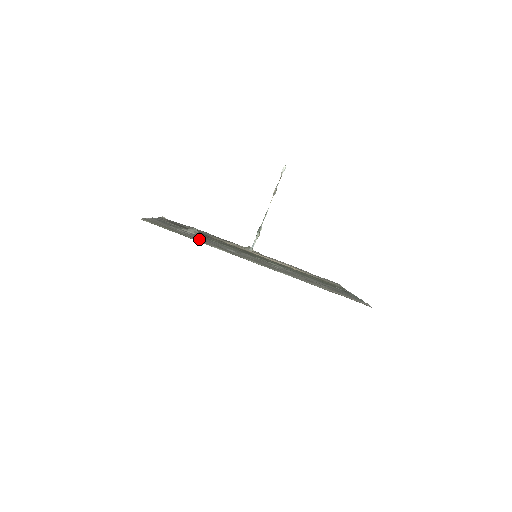
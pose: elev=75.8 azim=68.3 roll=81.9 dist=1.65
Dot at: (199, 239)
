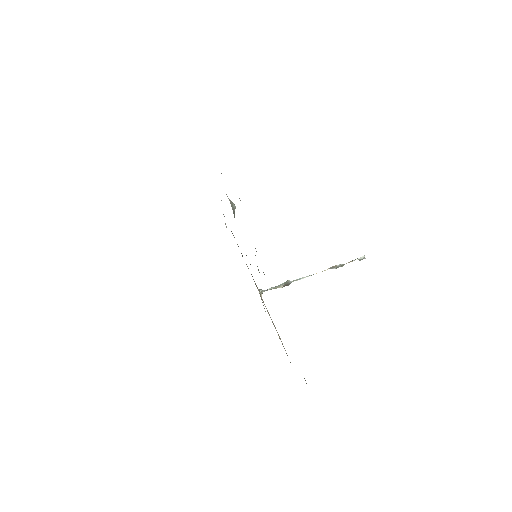
Dot at: occluded
